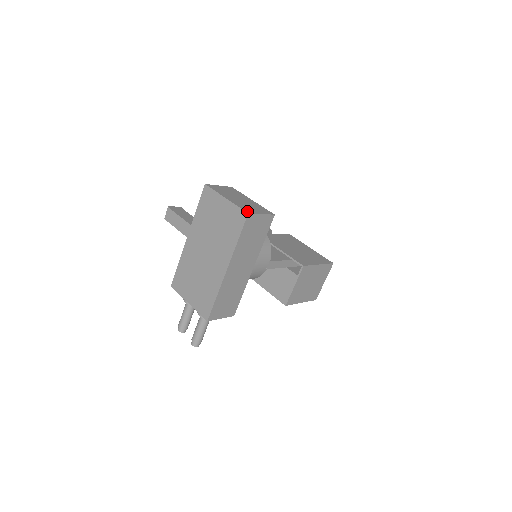
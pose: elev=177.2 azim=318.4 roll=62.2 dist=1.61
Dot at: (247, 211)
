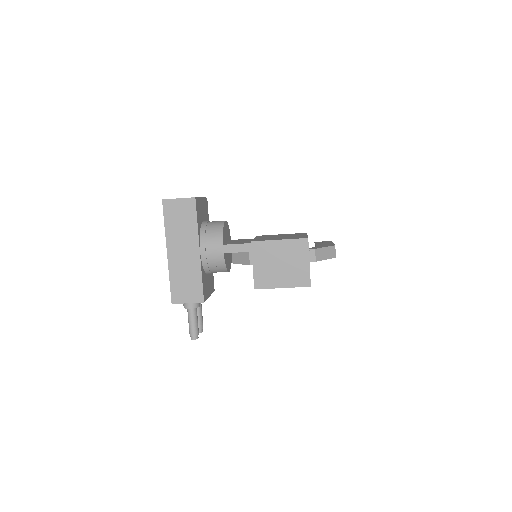
Dot at: (165, 199)
